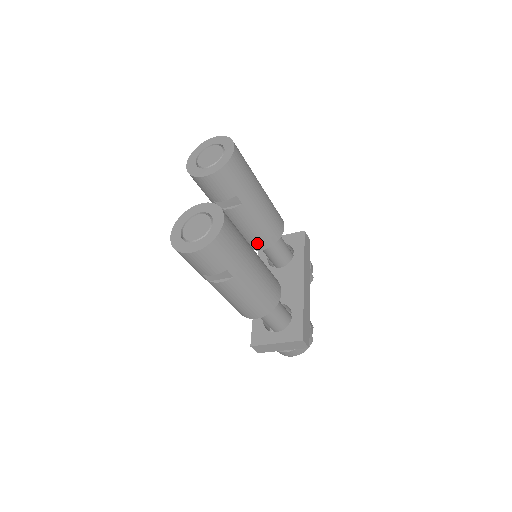
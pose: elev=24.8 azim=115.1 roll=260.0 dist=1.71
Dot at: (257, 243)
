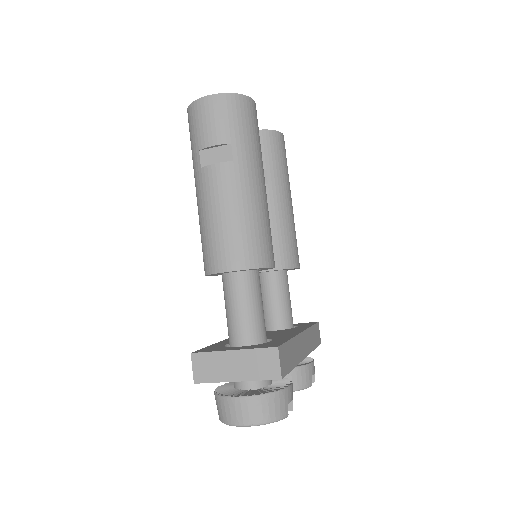
Dot at: occluded
